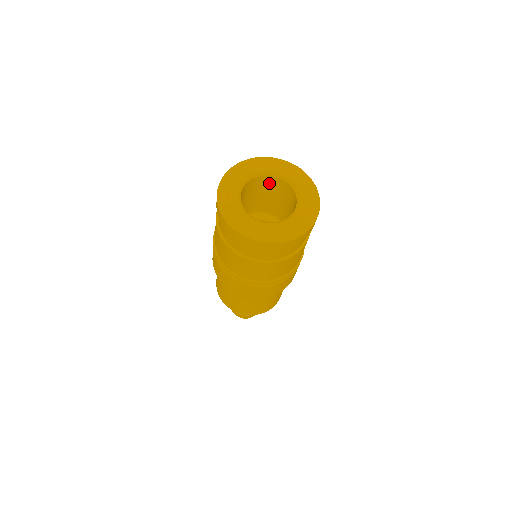
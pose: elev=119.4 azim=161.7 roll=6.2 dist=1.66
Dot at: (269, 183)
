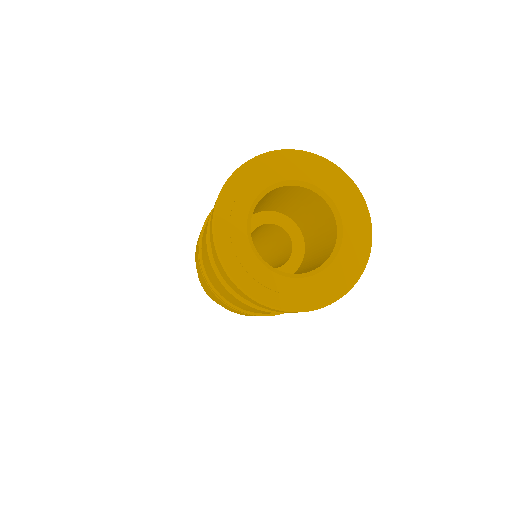
Dot at: (326, 215)
